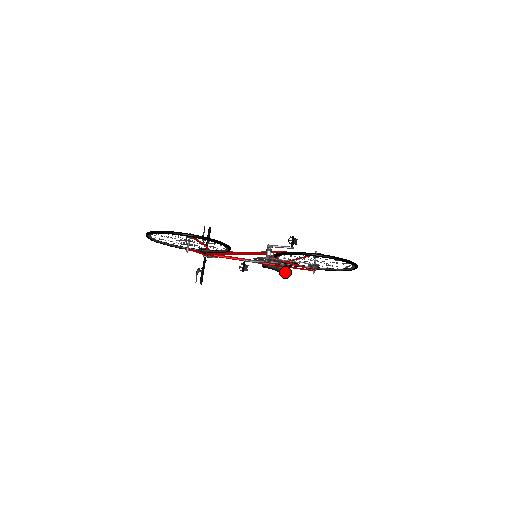
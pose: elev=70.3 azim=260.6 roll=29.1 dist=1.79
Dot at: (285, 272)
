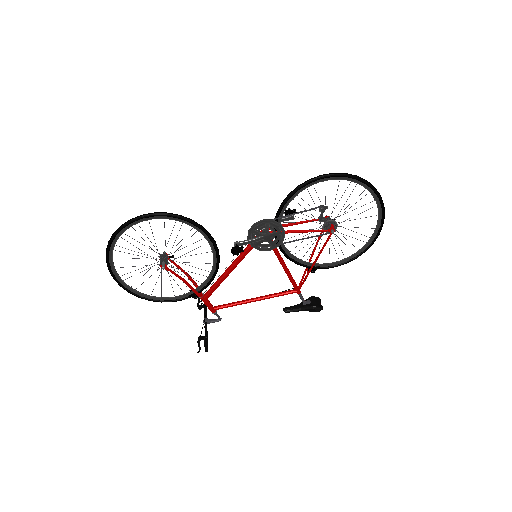
Dot at: (316, 305)
